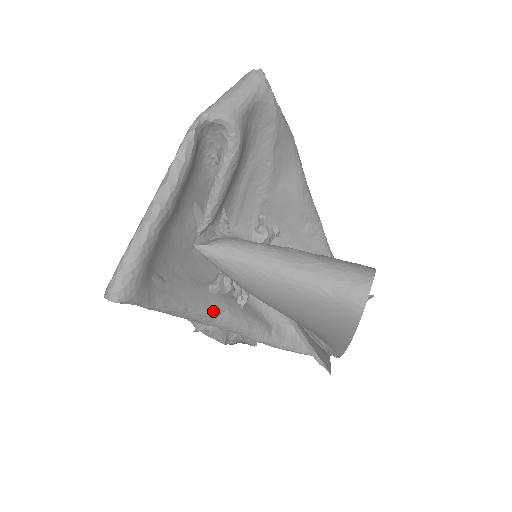
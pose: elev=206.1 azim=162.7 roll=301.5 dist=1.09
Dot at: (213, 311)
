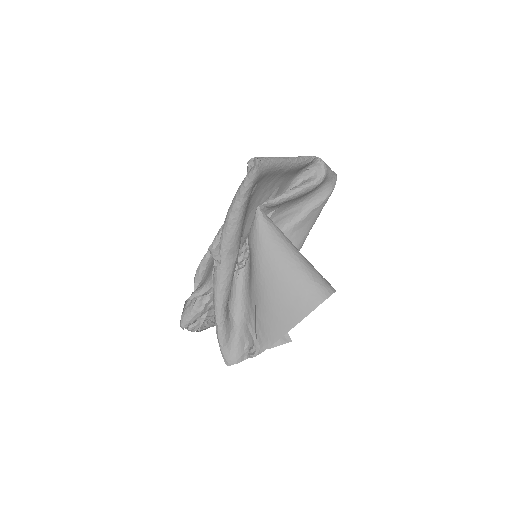
Dot at: (236, 246)
